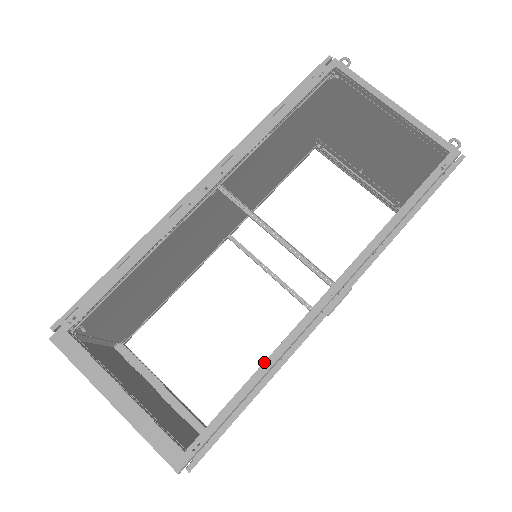
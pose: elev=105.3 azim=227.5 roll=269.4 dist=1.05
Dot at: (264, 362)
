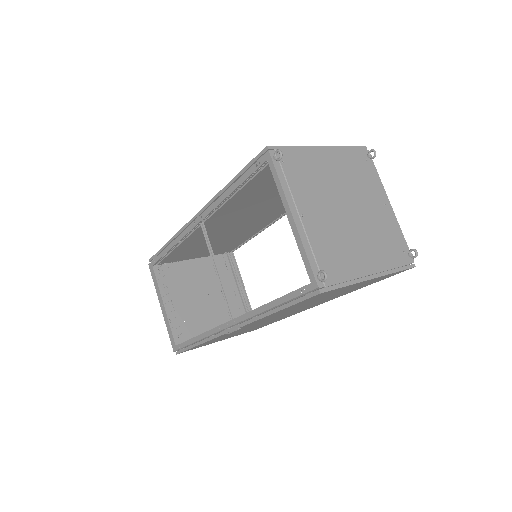
Dot at: (200, 334)
